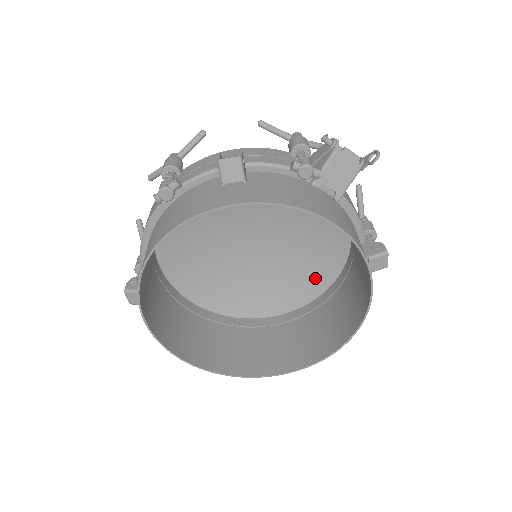
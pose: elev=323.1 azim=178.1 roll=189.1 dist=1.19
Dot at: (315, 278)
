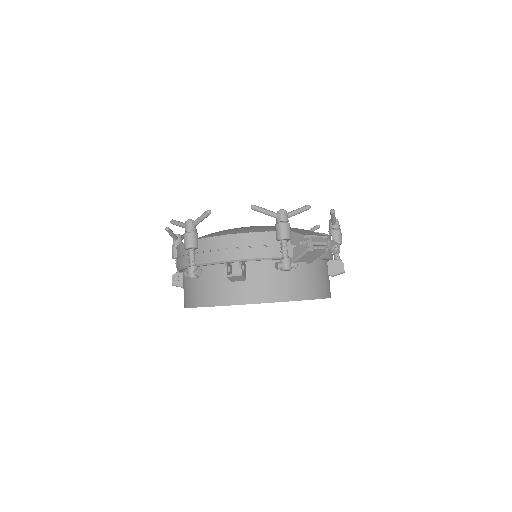
Dot at: occluded
